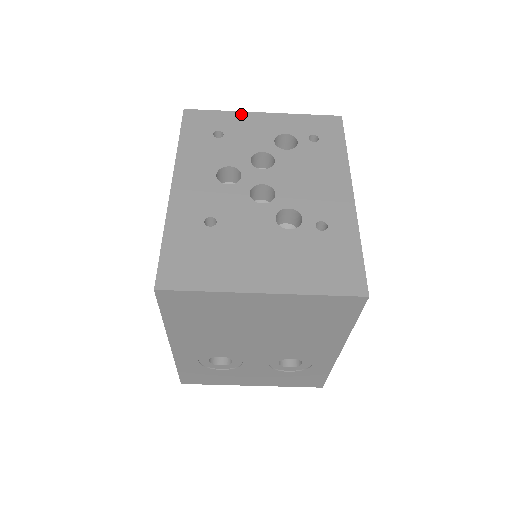
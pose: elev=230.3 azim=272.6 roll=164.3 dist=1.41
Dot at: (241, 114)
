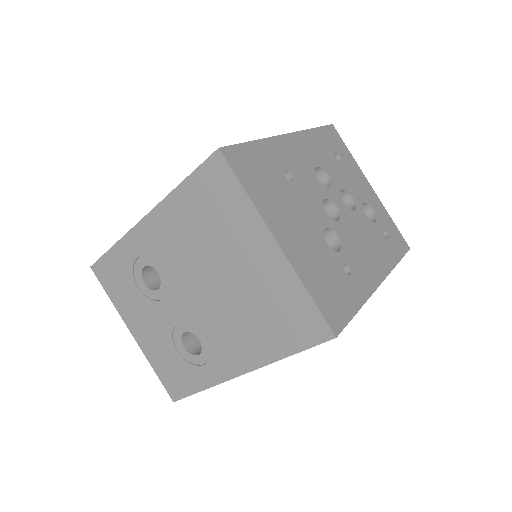
Dot at: (359, 169)
